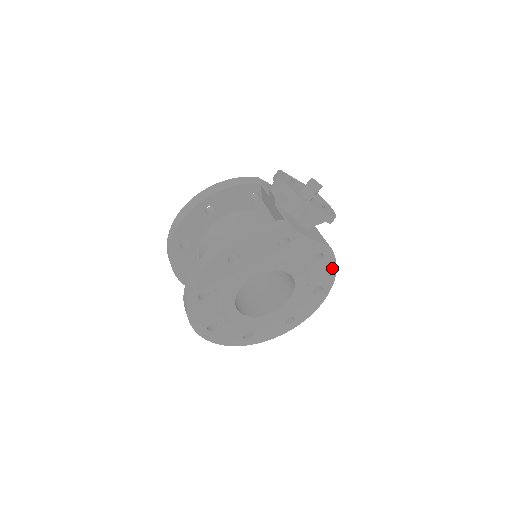
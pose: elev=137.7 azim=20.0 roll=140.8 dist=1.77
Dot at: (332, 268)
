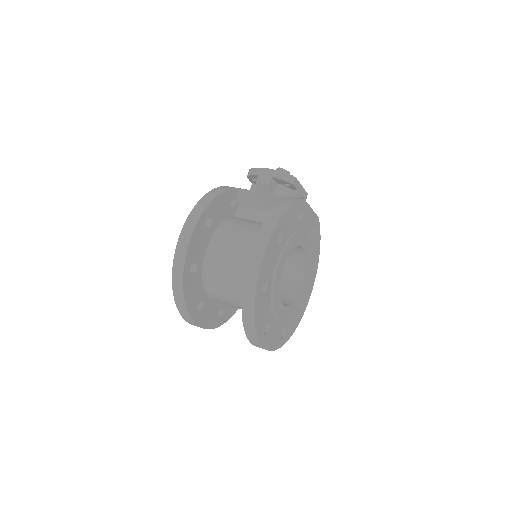
Dot at: (319, 240)
